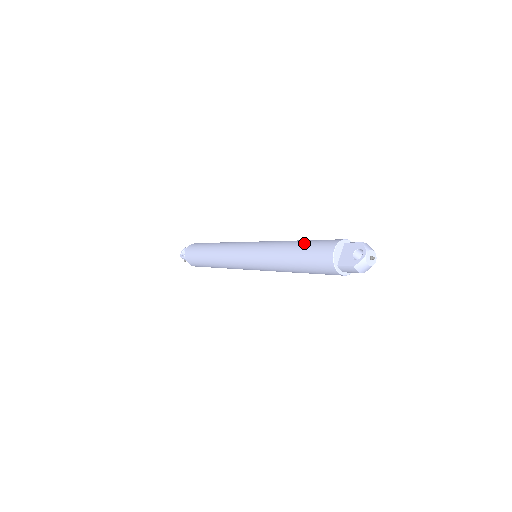
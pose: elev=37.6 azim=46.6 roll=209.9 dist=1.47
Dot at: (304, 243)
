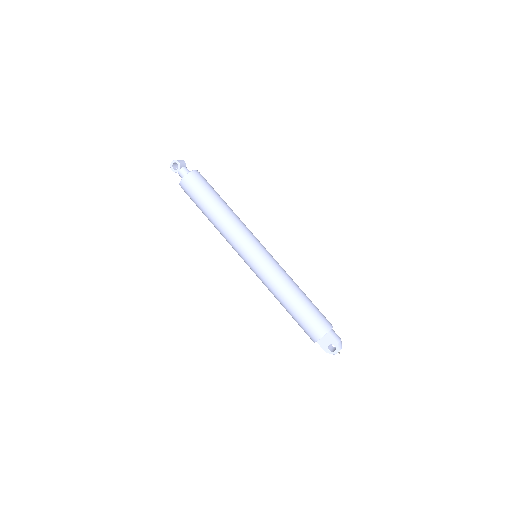
Dot at: (301, 309)
